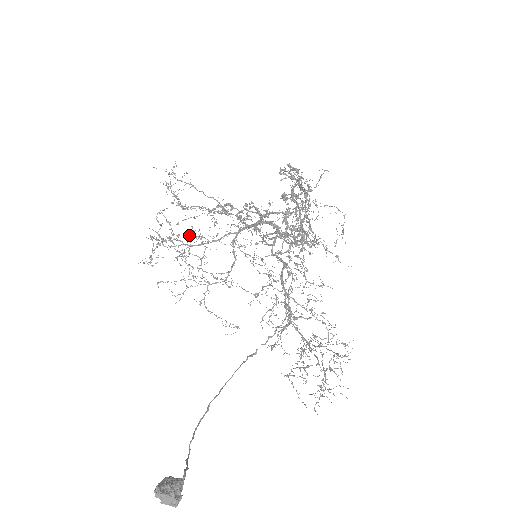
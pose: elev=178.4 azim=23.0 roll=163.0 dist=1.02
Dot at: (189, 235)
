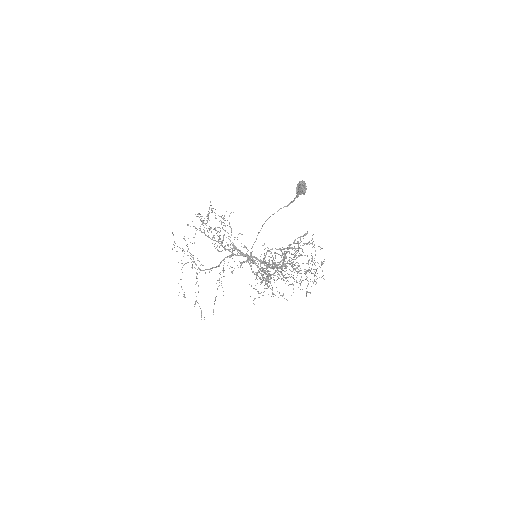
Dot at: occluded
